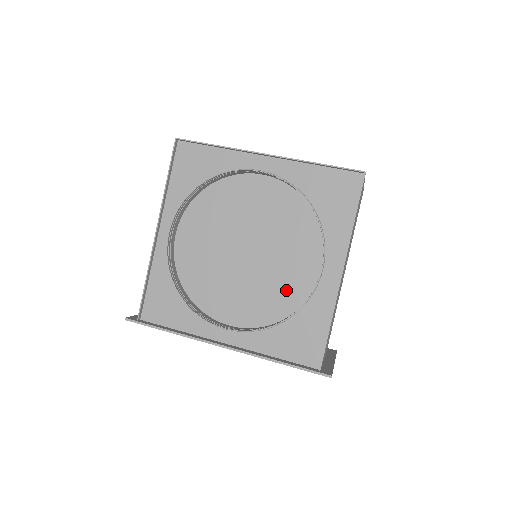
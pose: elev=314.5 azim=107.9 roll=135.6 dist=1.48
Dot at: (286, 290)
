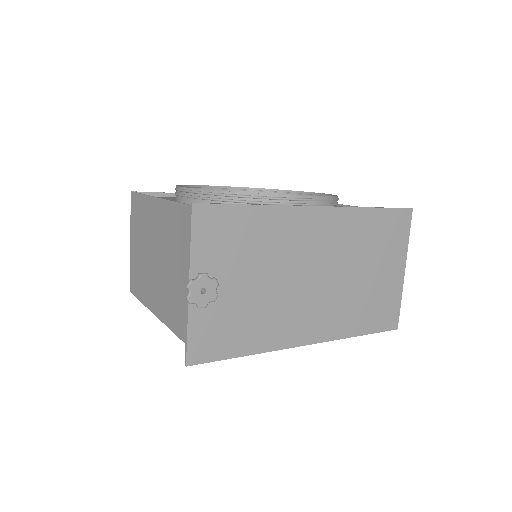
Dot at: occluded
